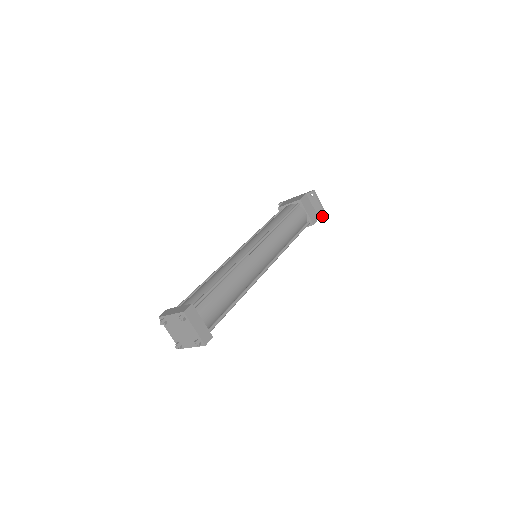
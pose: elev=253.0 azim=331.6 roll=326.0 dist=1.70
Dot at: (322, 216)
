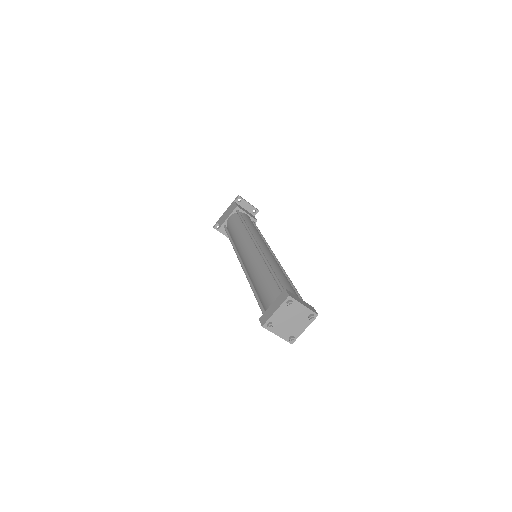
Dot at: (256, 212)
